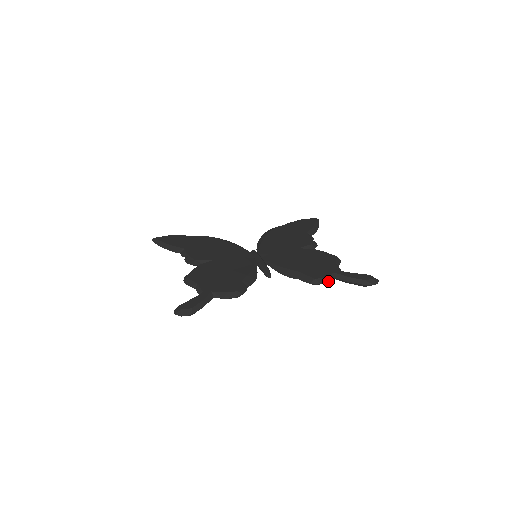
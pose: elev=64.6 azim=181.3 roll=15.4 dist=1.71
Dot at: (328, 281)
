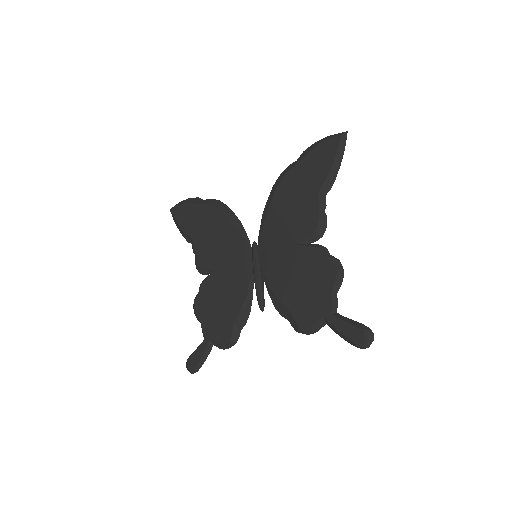
Dot at: (316, 331)
